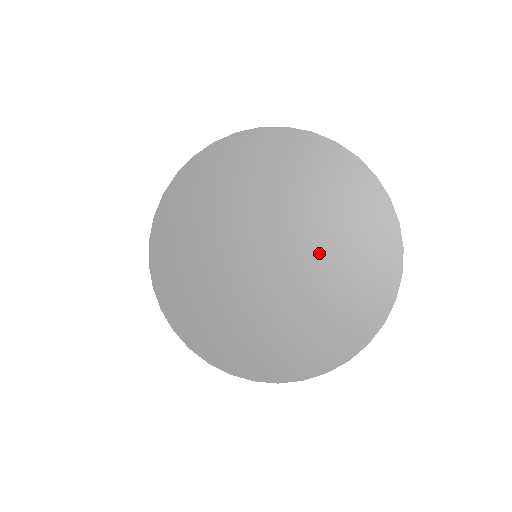
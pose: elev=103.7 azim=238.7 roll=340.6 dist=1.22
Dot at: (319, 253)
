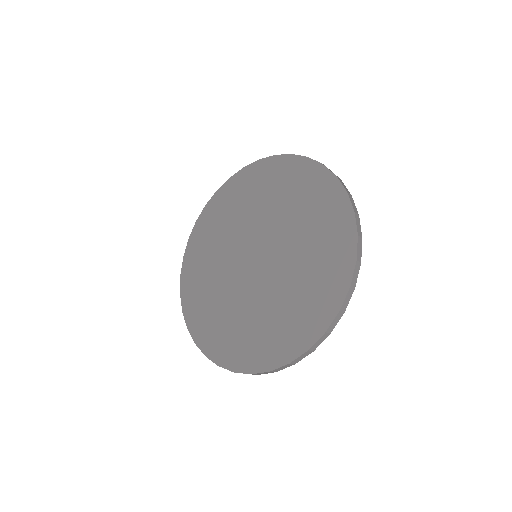
Dot at: (284, 275)
